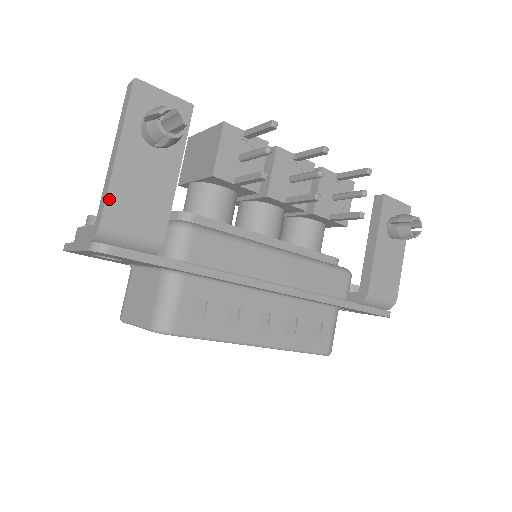
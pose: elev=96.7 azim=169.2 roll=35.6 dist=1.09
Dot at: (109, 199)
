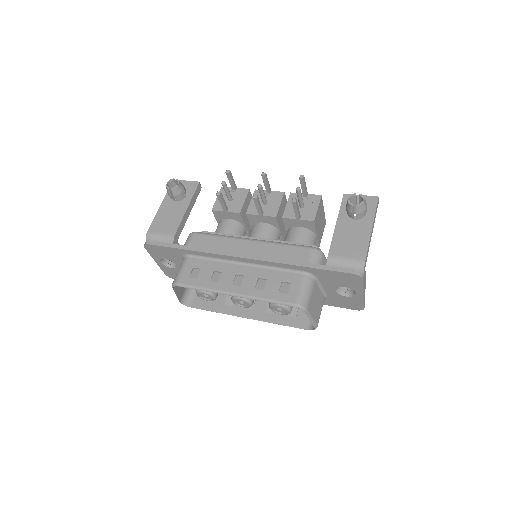
Dot at: (153, 224)
